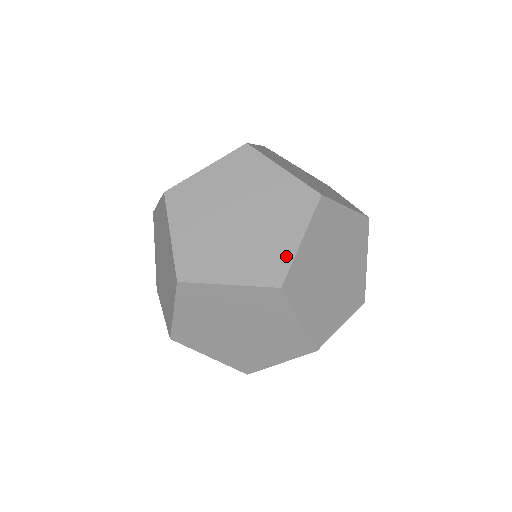
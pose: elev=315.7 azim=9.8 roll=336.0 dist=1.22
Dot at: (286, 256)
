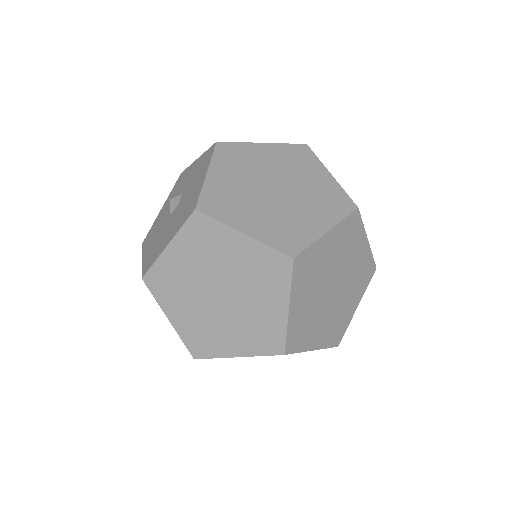
Dot at: (336, 189)
